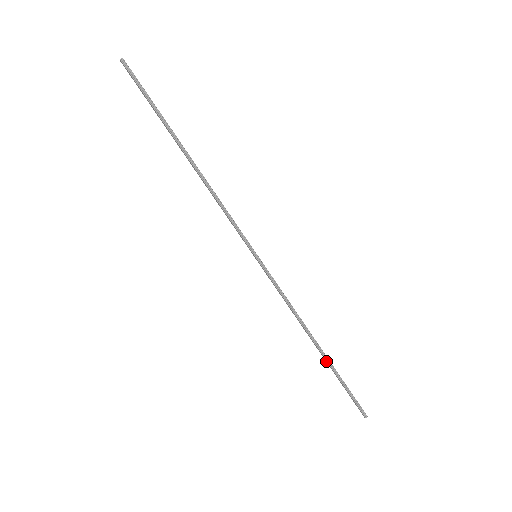
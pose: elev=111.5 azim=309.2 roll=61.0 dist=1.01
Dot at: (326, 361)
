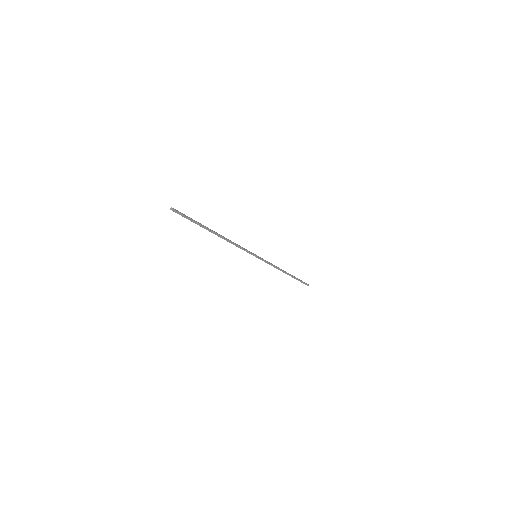
Dot at: (291, 276)
